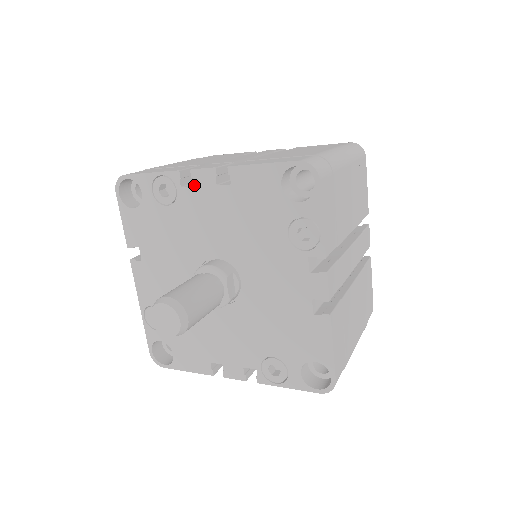
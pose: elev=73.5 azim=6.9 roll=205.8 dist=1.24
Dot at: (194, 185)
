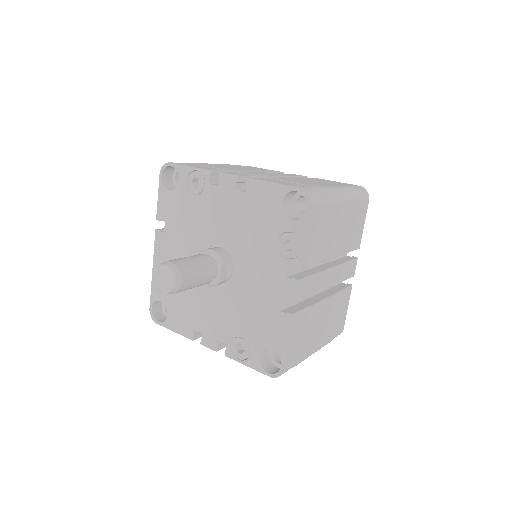
Dot at: (219, 185)
